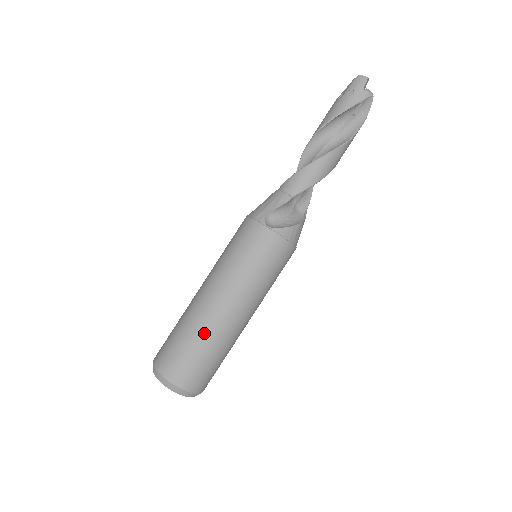
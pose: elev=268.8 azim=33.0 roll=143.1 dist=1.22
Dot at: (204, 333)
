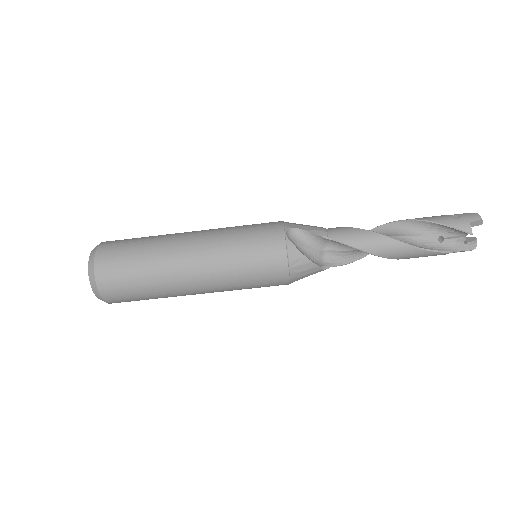
Dot at: (156, 252)
